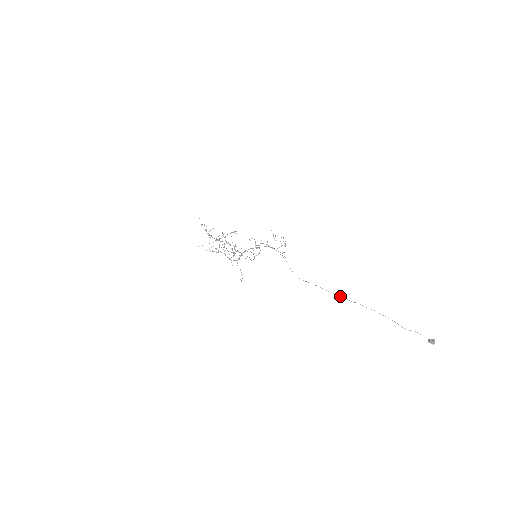
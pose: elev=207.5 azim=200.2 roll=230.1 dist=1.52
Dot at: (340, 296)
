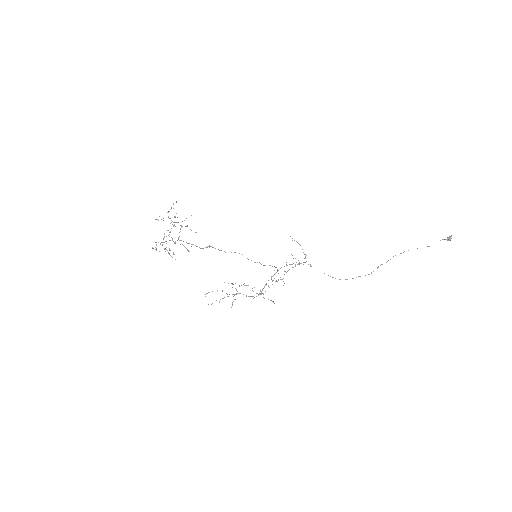
Dot at: occluded
